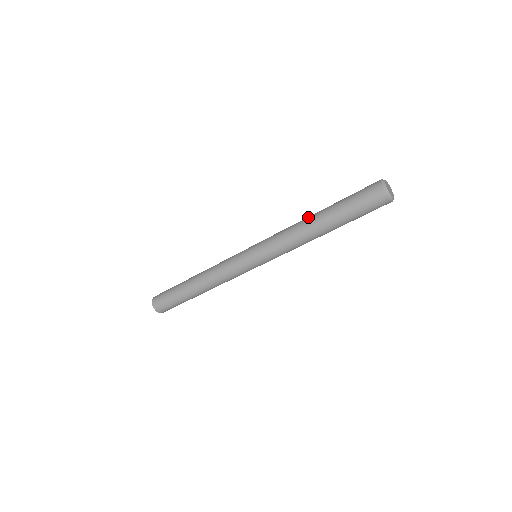
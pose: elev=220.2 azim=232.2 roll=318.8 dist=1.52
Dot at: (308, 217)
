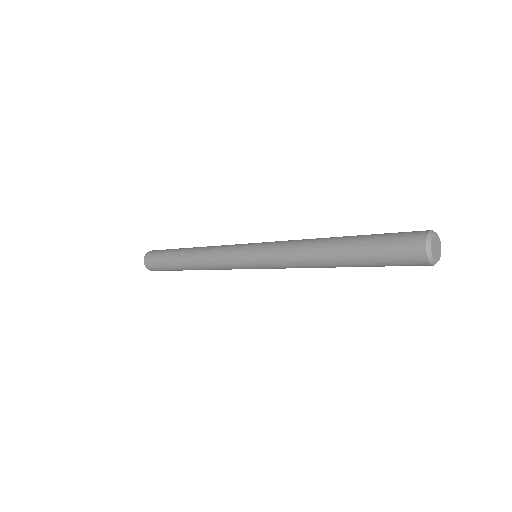
Dot at: (324, 238)
